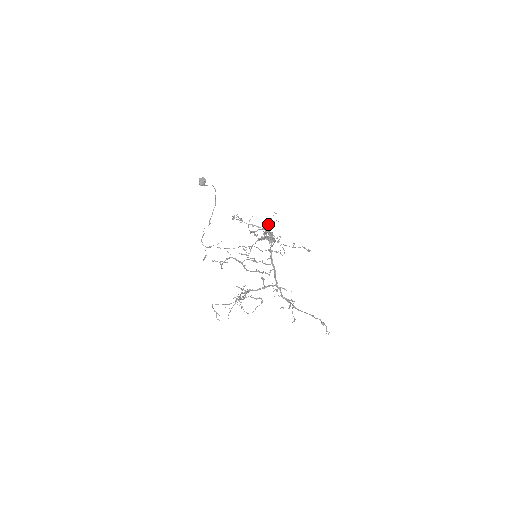
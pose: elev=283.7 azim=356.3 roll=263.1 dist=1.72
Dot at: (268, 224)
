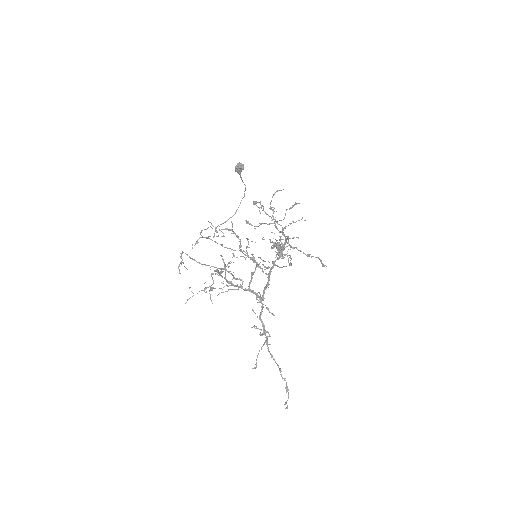
Dot at: occluded
